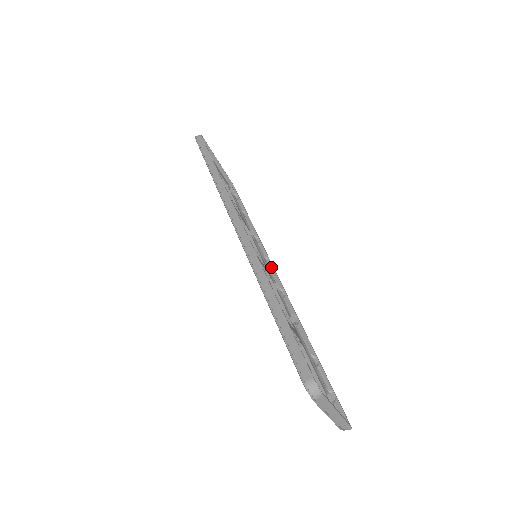
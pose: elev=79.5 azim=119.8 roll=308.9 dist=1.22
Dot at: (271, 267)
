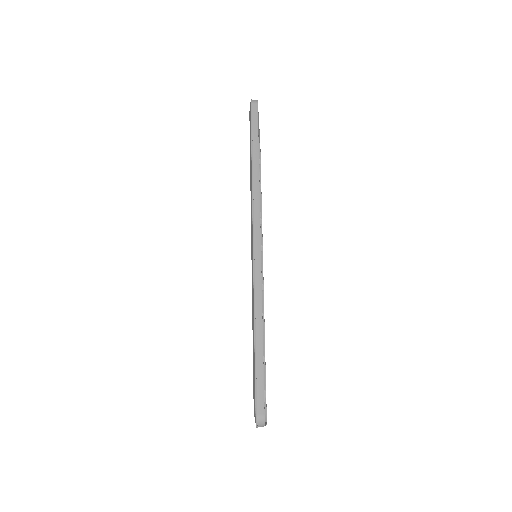
Dot at: (261, 257)
